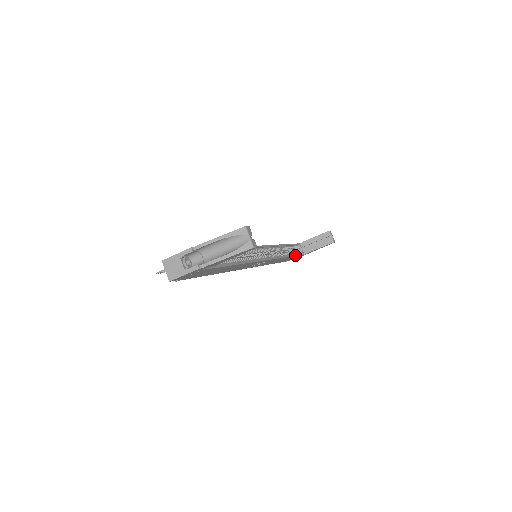
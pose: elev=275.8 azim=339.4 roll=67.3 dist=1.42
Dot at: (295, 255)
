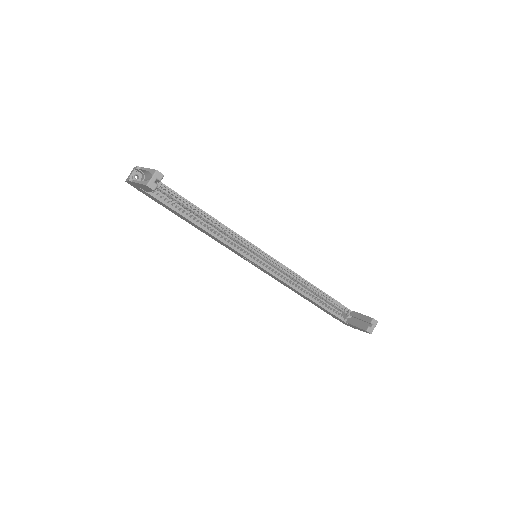
Dot at: (323, 307)
